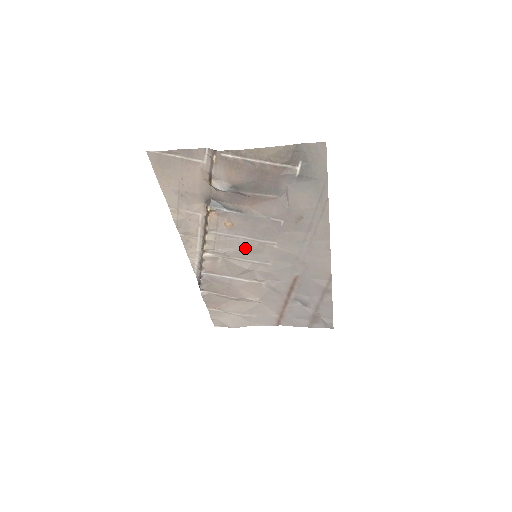
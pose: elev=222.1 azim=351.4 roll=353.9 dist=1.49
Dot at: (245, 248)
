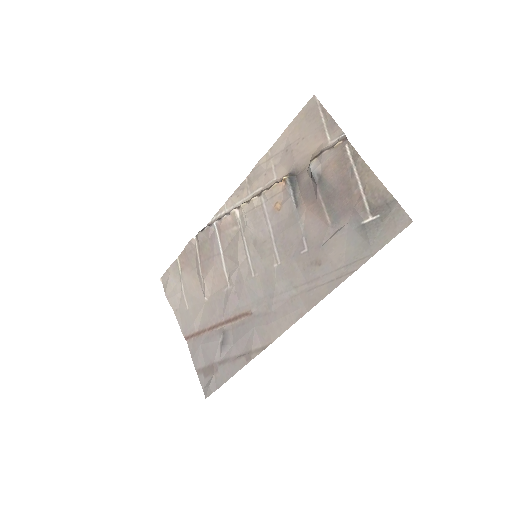
Dot at: (260, 239)
